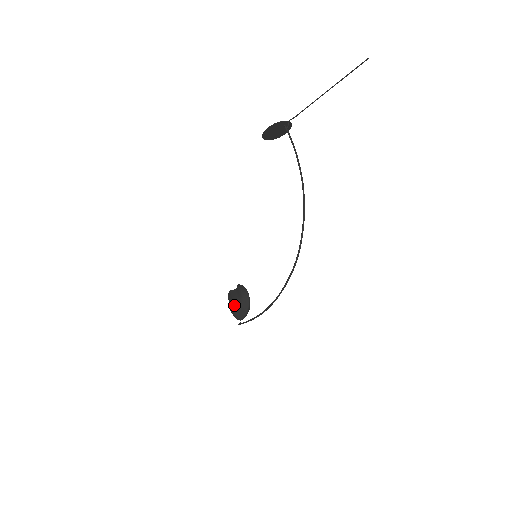
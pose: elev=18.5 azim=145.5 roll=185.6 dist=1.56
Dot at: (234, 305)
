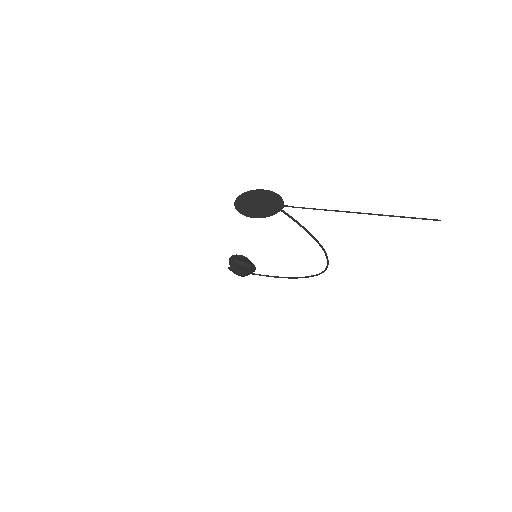
Dot at: (244, 276)
